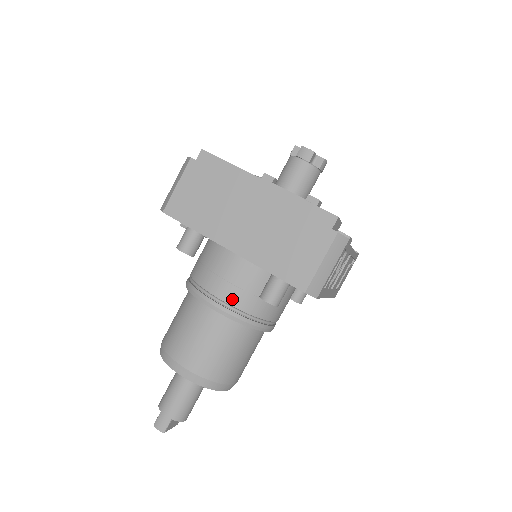
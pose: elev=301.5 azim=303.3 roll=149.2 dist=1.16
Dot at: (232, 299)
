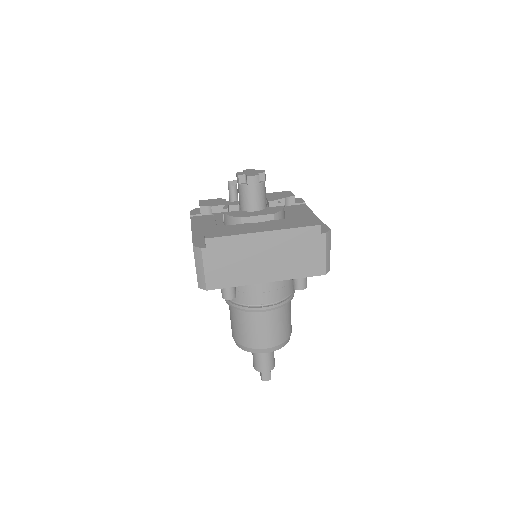
Dot at: (275, 298)
